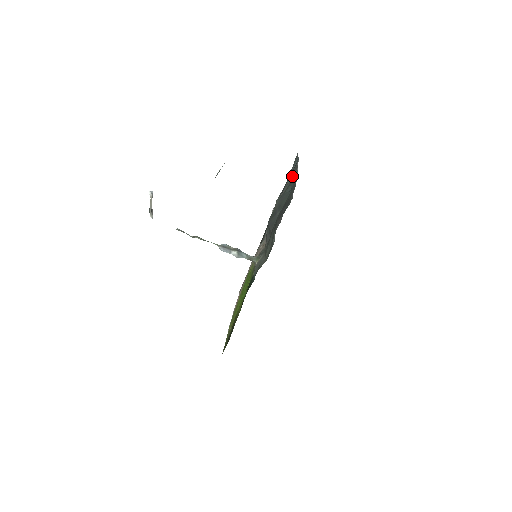
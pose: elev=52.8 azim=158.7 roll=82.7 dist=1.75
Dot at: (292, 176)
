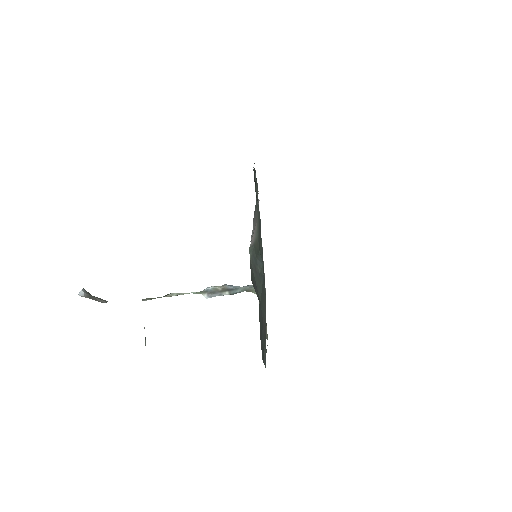
Dot at: (258, 211)
